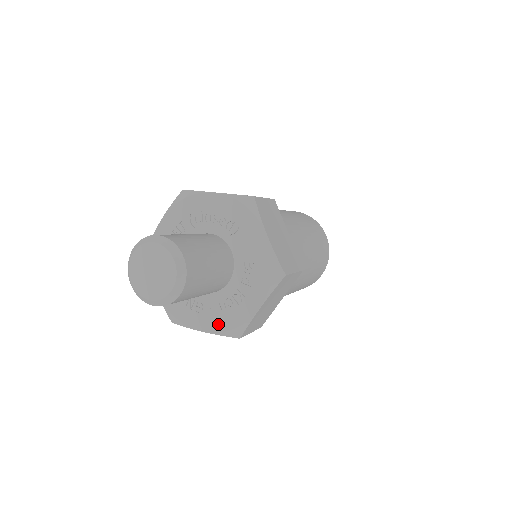
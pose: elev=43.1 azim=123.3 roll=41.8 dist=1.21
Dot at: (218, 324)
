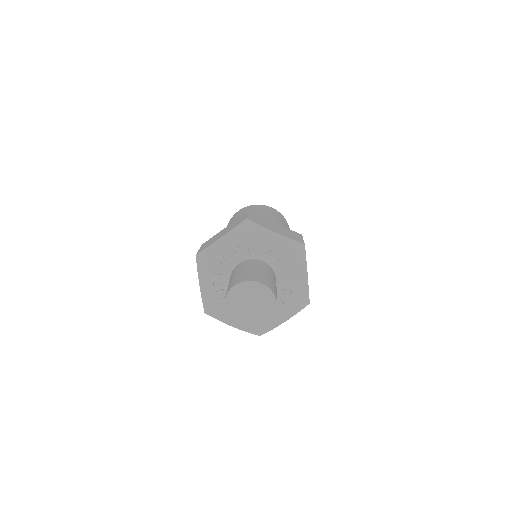
Dot at: occluded
